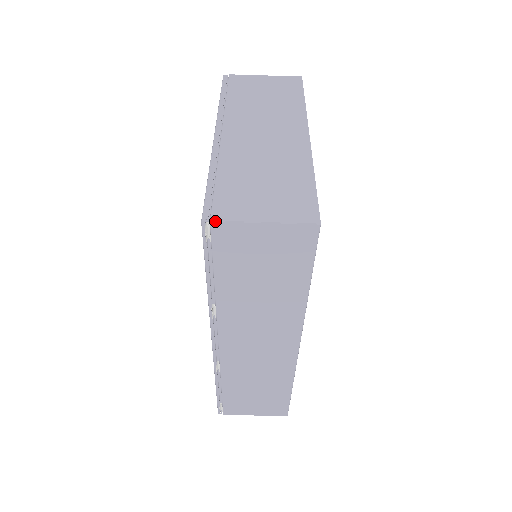
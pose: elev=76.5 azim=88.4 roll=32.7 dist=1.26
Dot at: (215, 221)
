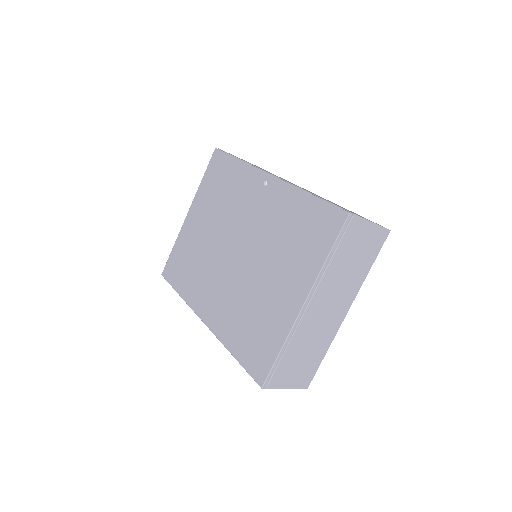
Dot at: occluded
